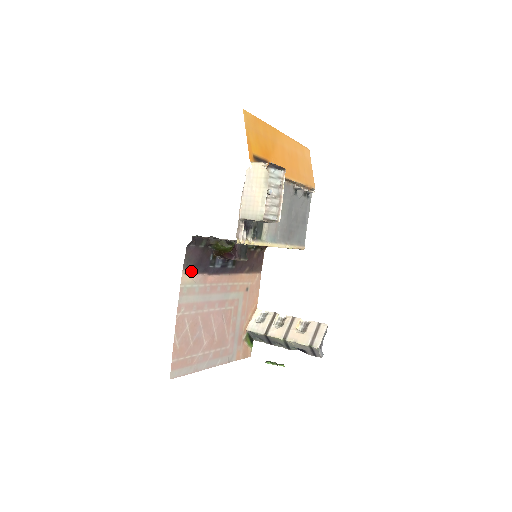
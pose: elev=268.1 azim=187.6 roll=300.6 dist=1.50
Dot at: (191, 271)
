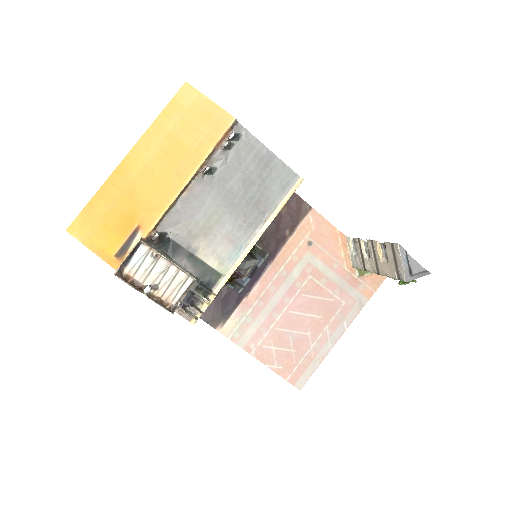
Dot at: (226, 318)
